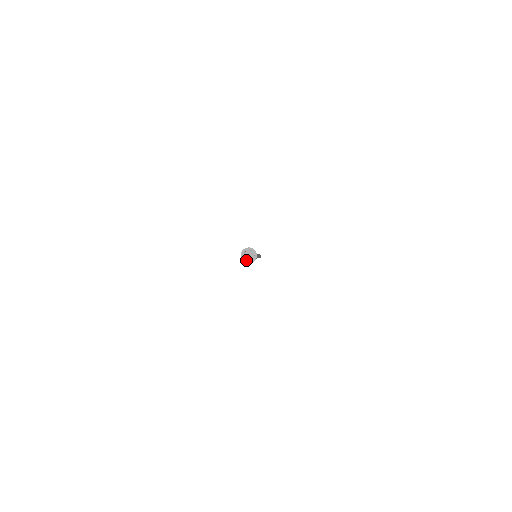
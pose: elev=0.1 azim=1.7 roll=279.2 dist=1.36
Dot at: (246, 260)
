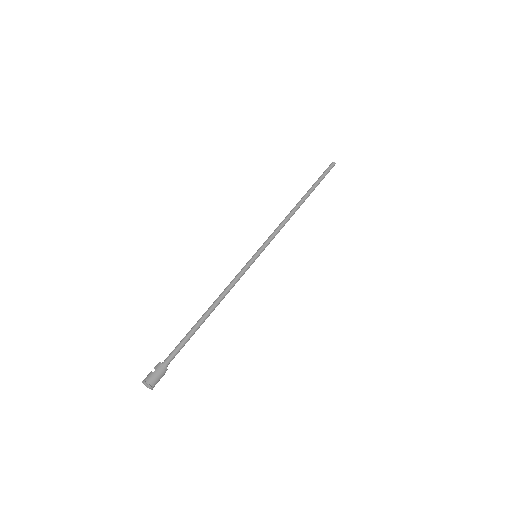
Dot at: (147, 386)
